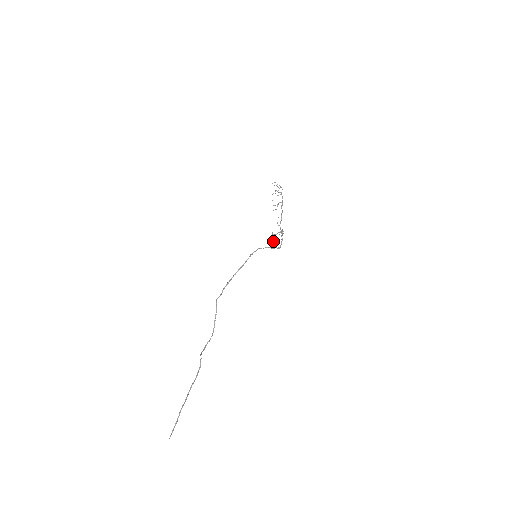
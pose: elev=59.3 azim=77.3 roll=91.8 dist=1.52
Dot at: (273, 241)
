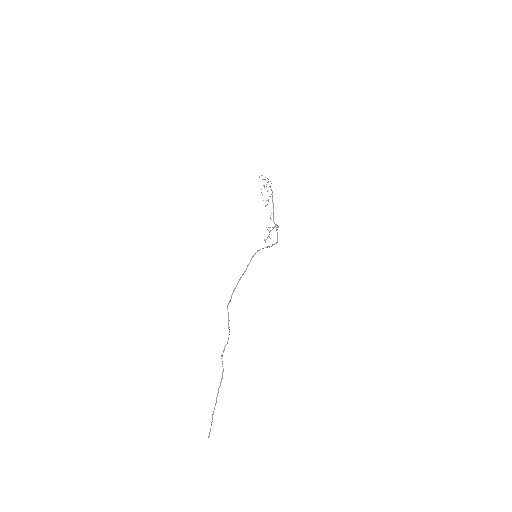
Dot at: occluded
